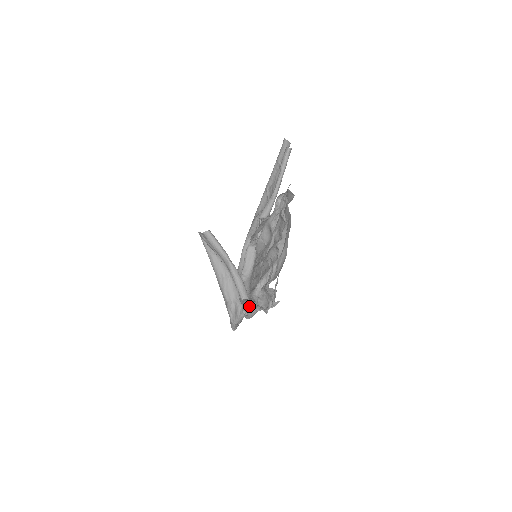
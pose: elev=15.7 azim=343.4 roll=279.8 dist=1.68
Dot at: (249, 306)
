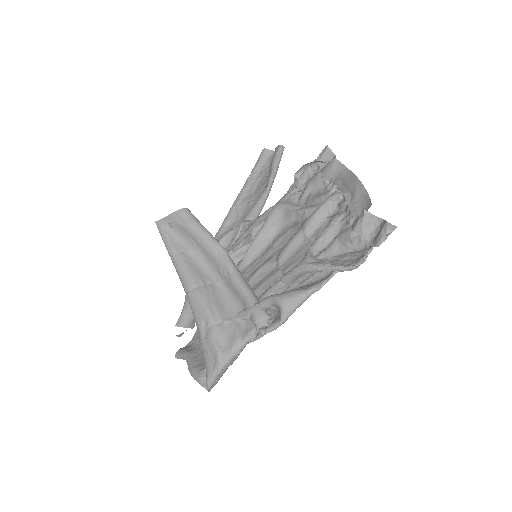
Dot at: (290, 292)
